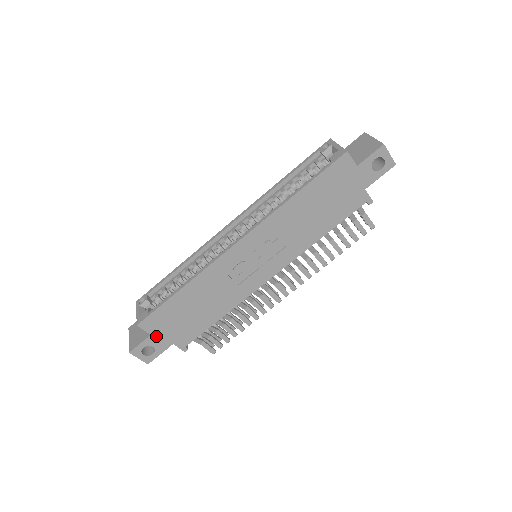
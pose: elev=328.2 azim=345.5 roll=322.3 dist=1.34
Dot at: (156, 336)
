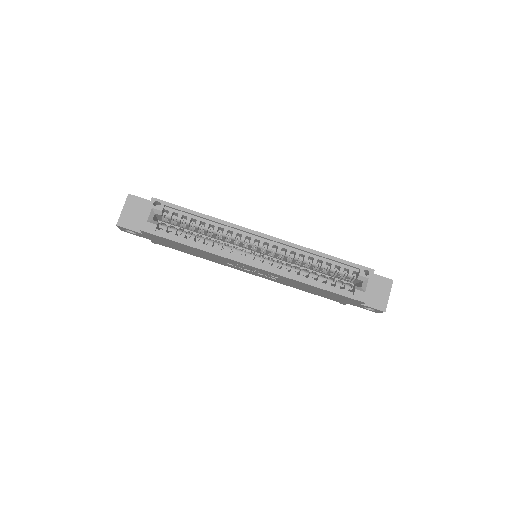
Dot at: (145, 235)
